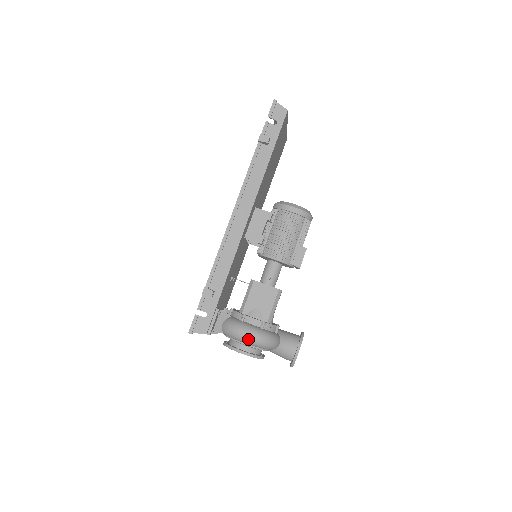
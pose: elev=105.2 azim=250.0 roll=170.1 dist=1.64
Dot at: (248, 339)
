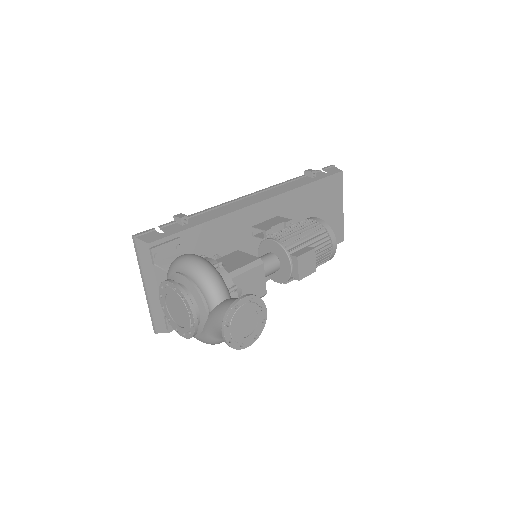
Dot at: (189, 260)
